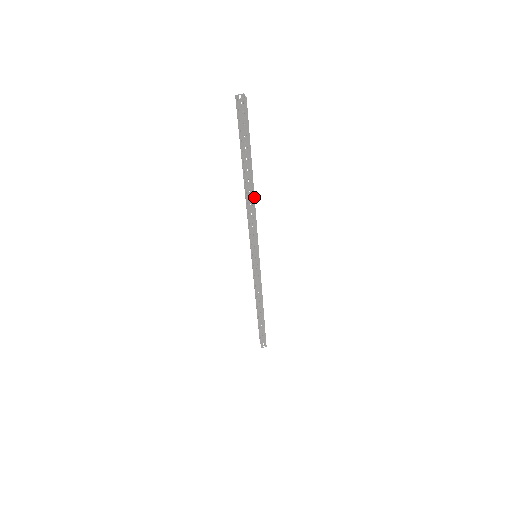
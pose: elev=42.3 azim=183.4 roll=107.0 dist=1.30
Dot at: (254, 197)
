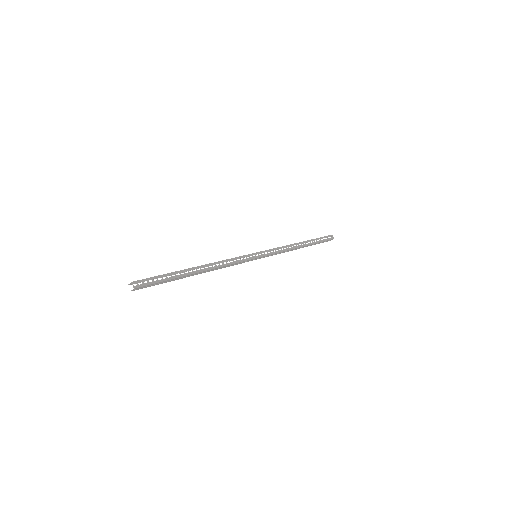
Dot at: (210, 270)
